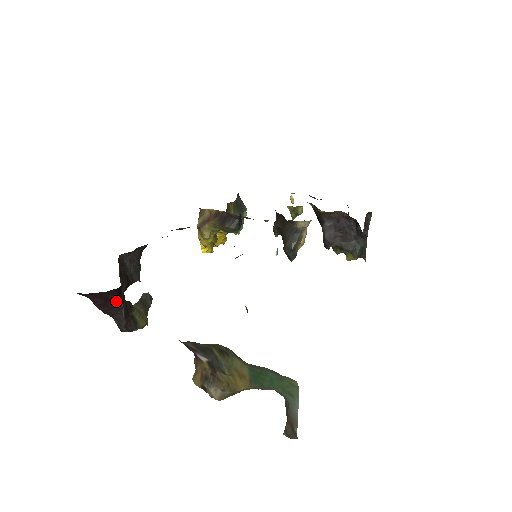
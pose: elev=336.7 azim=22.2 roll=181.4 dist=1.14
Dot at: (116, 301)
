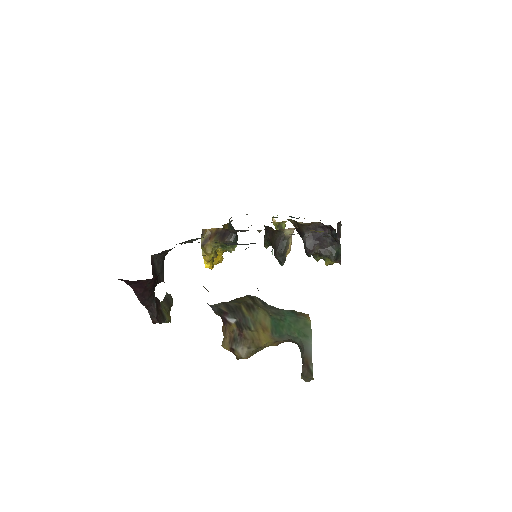
Dot at: (151, 292)
